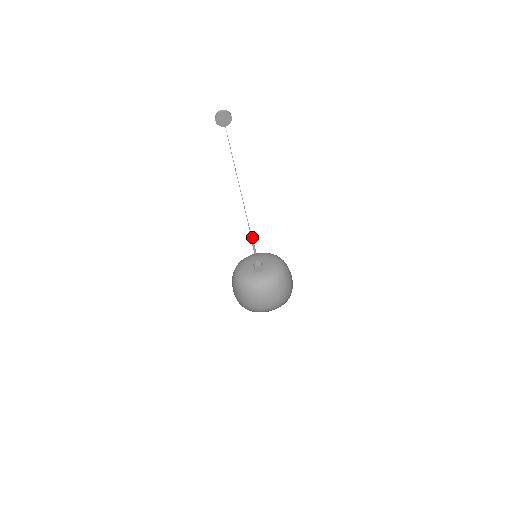
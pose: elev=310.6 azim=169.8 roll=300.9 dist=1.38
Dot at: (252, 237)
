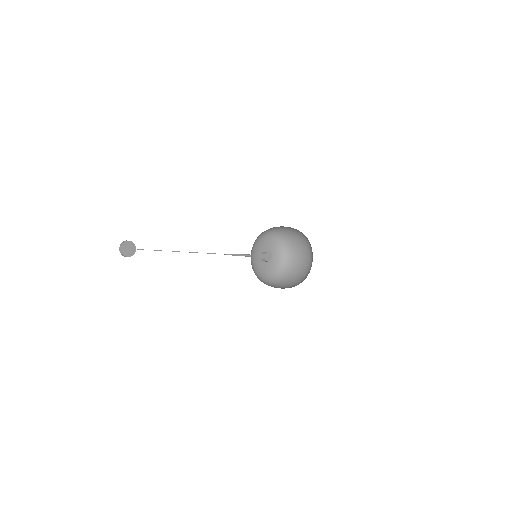
Dot at: (238, 254)
